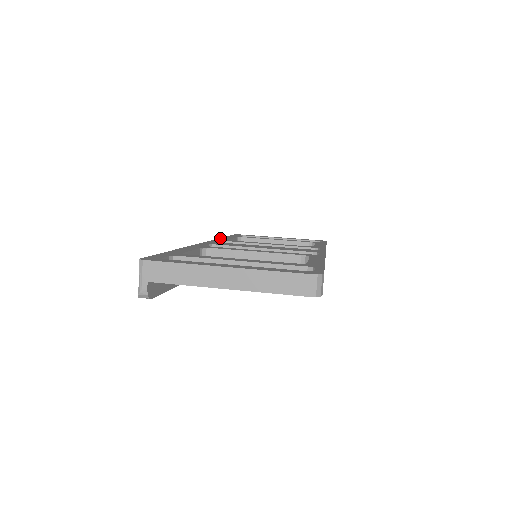
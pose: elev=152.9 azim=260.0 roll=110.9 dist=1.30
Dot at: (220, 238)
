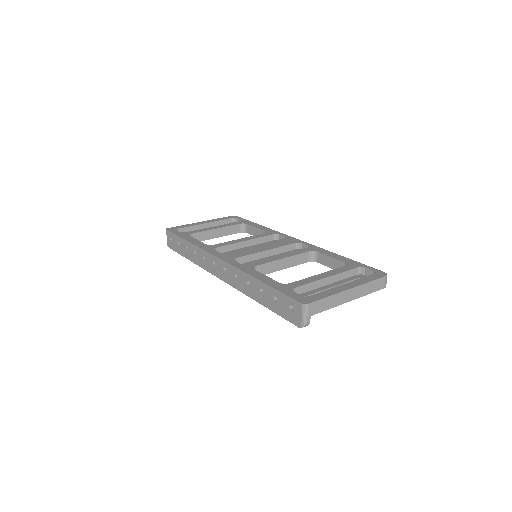
Dot at: (195, 244)
